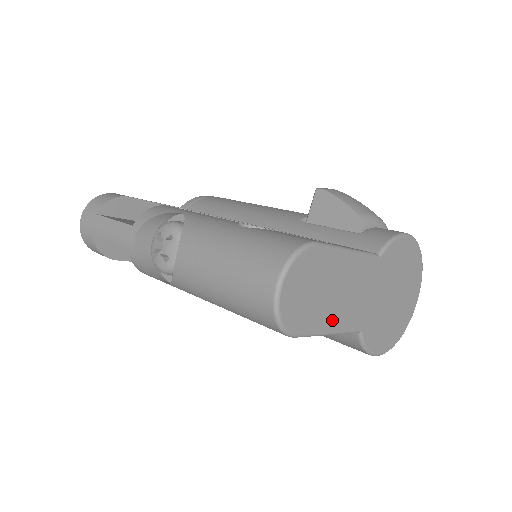
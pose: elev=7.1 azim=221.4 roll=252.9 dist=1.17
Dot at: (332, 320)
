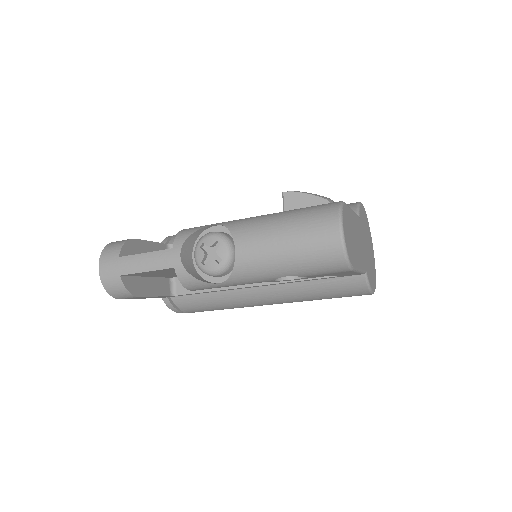
Dot at: (358, 260)
